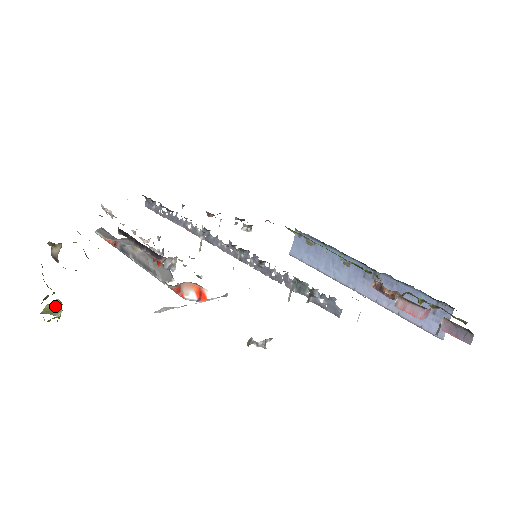
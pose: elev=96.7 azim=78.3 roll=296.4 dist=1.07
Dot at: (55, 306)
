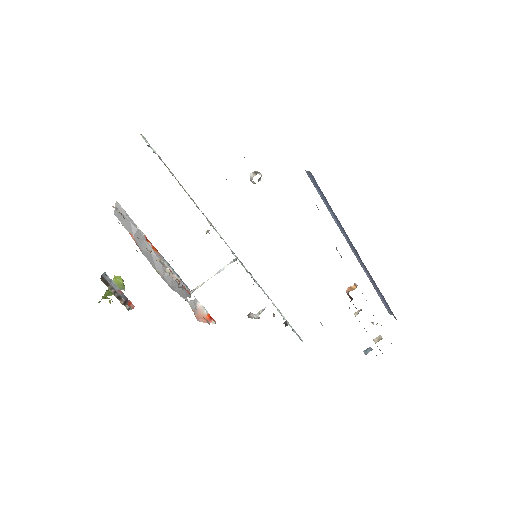
Dot at: (118, 283)
